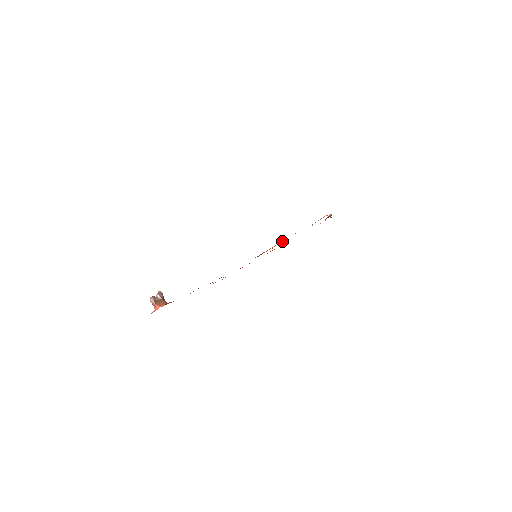
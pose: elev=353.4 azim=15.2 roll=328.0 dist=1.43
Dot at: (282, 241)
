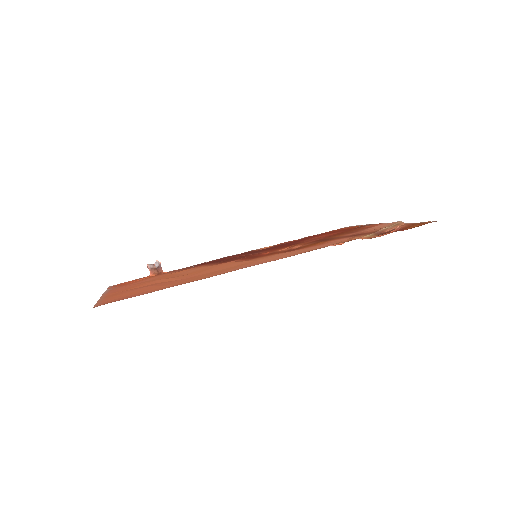
Dot at: (289, 250)
